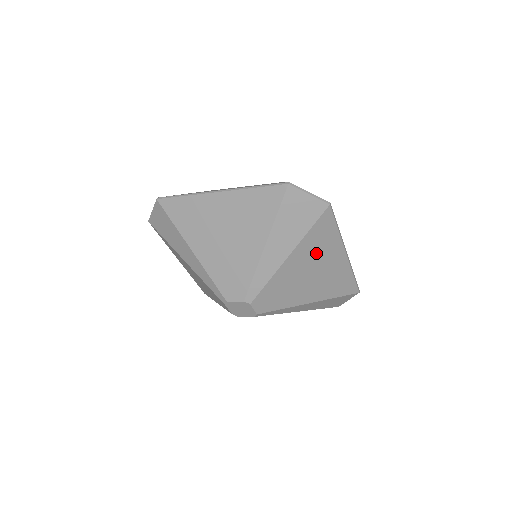
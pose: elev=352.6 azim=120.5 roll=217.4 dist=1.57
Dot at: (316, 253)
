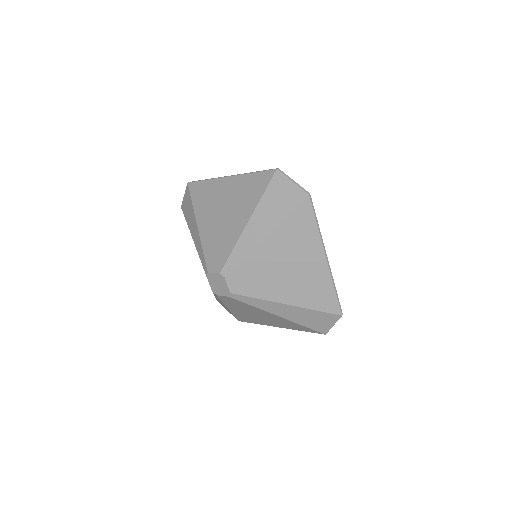
Dot at: (294, 245)
